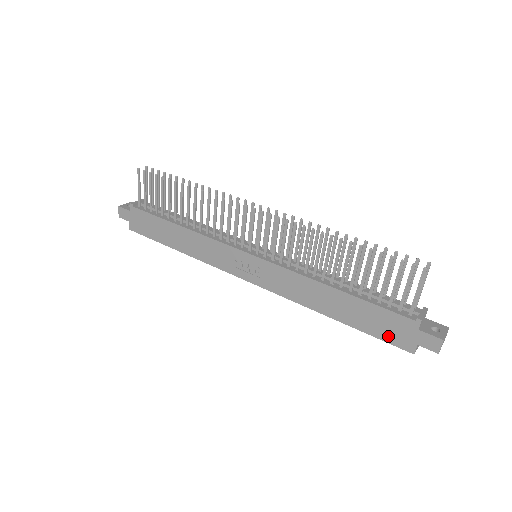
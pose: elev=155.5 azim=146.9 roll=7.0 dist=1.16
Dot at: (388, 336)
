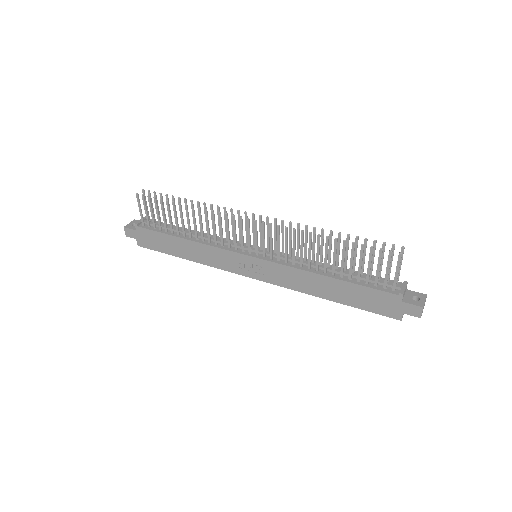
Dot at: (378, 309)
